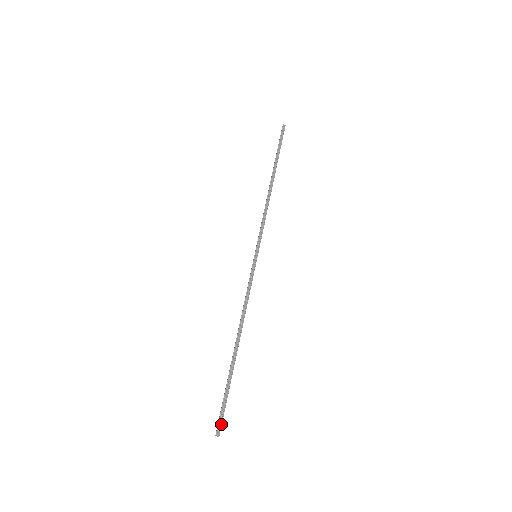
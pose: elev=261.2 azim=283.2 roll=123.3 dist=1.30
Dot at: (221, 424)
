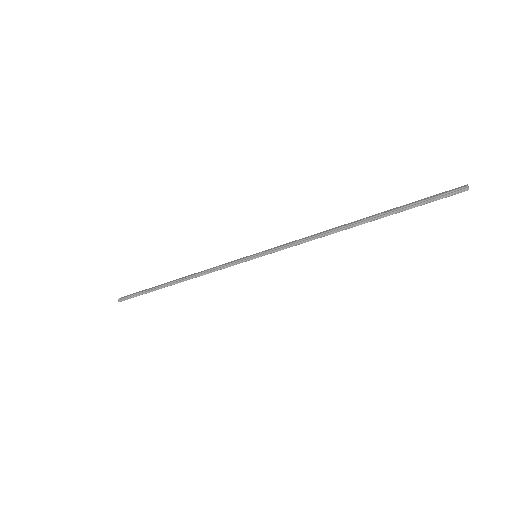
Dot at: occluded
